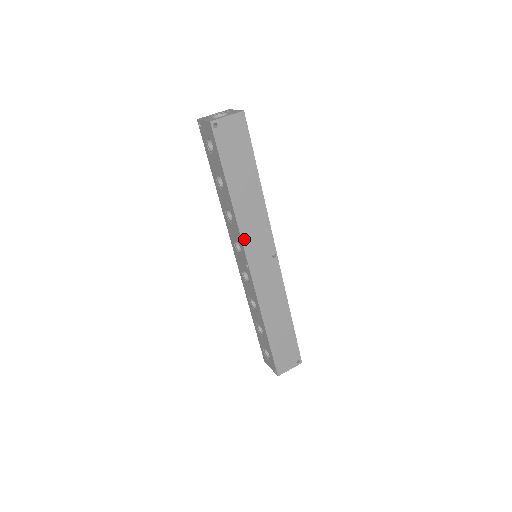
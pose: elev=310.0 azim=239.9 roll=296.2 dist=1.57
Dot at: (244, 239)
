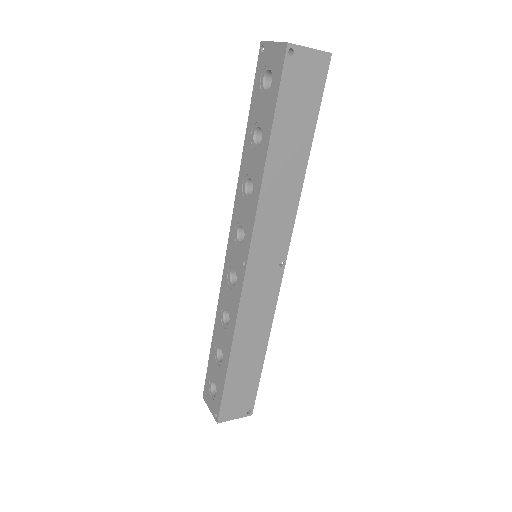
Dot at: (257, 225)
